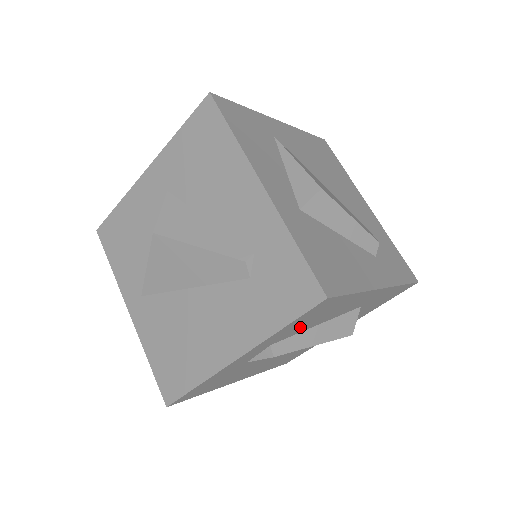
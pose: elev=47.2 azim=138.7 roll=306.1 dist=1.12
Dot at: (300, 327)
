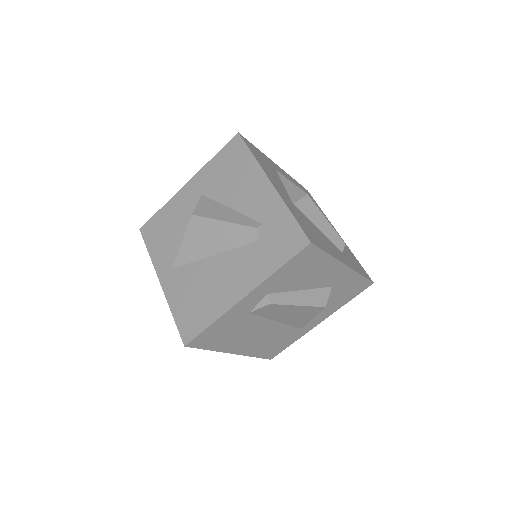
Dot at: (290, 280)
